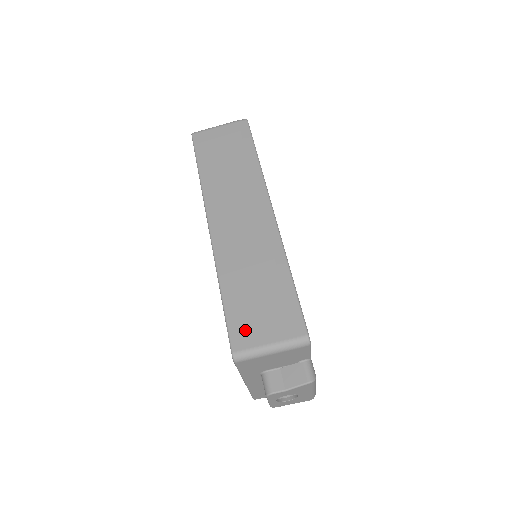
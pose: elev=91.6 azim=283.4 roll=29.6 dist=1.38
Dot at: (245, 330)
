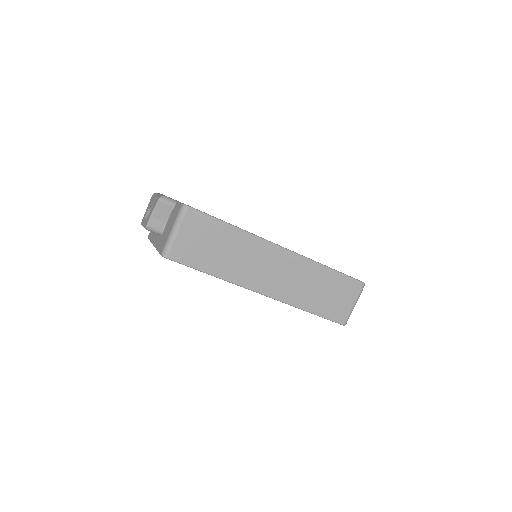
Dot at: (339, 312)
